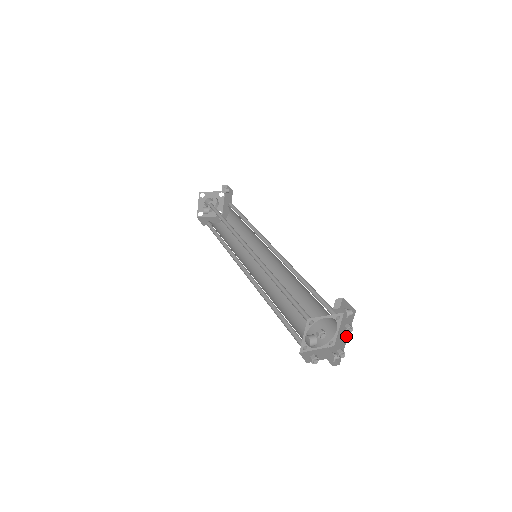
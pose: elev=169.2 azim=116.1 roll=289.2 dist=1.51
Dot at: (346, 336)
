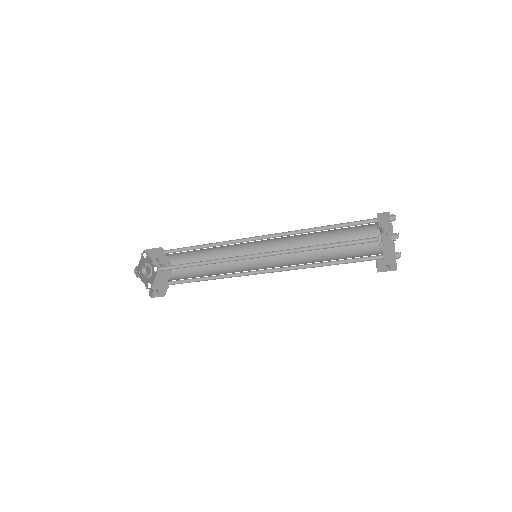
Dot at: (393, 248)
